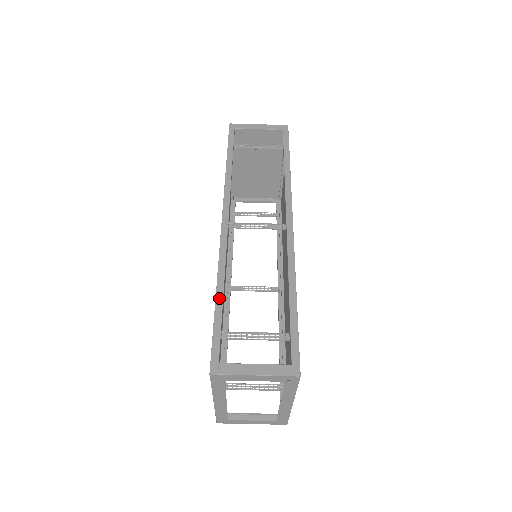
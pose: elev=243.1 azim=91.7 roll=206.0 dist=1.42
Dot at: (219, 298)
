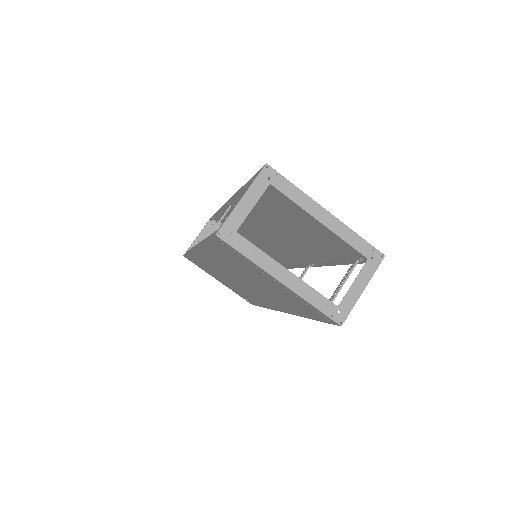
Dot at: occluded
